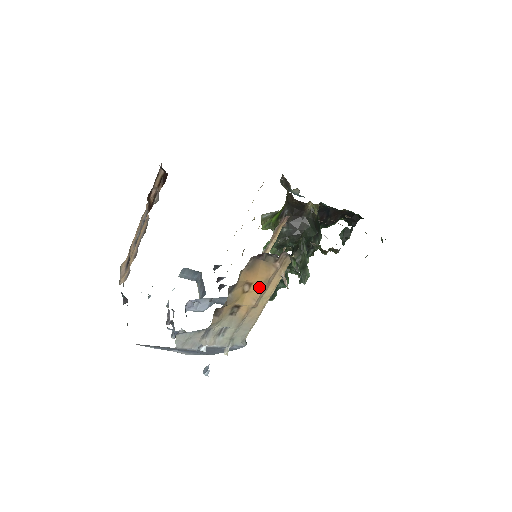
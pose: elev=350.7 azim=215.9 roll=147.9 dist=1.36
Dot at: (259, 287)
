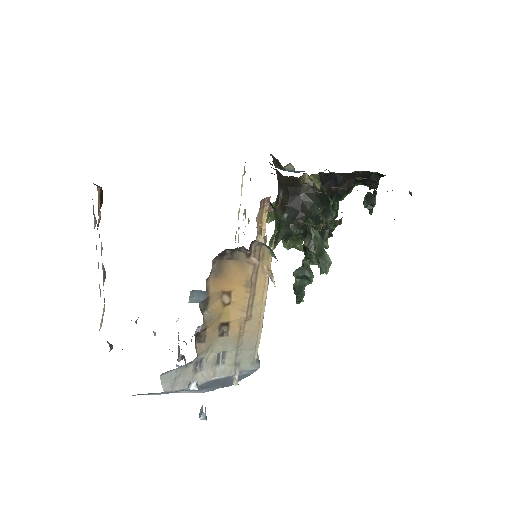
Dot at: (242, 294)
